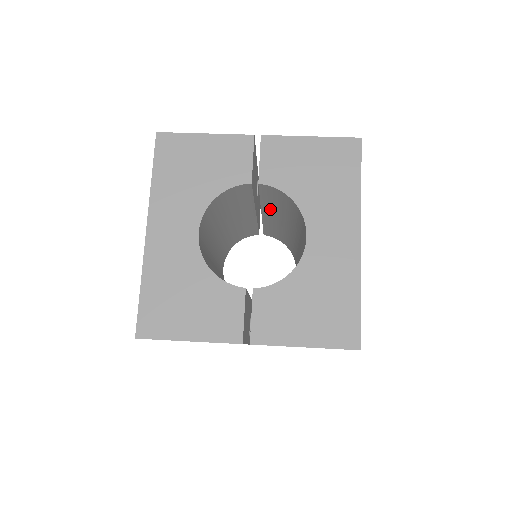
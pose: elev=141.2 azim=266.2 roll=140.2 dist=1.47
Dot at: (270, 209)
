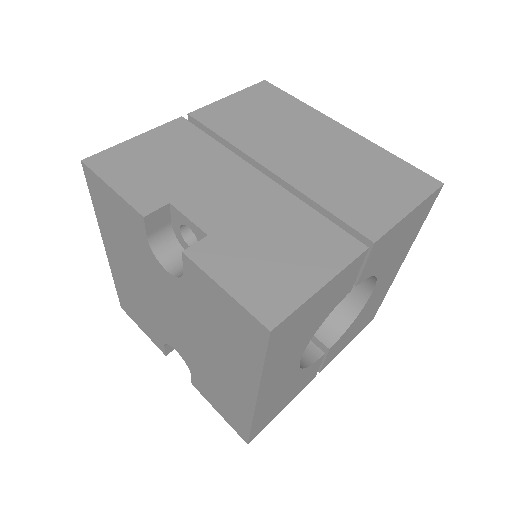
Dot at: occluded
